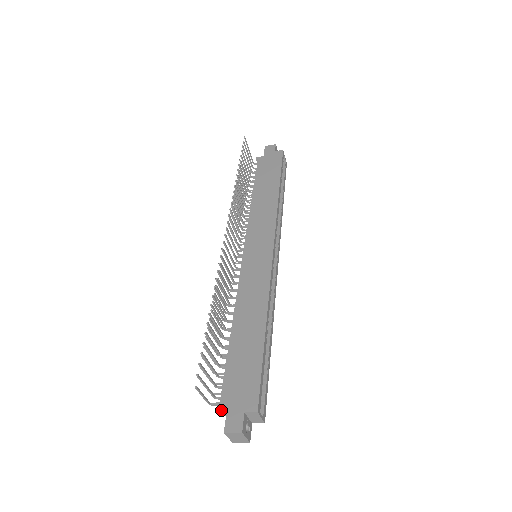
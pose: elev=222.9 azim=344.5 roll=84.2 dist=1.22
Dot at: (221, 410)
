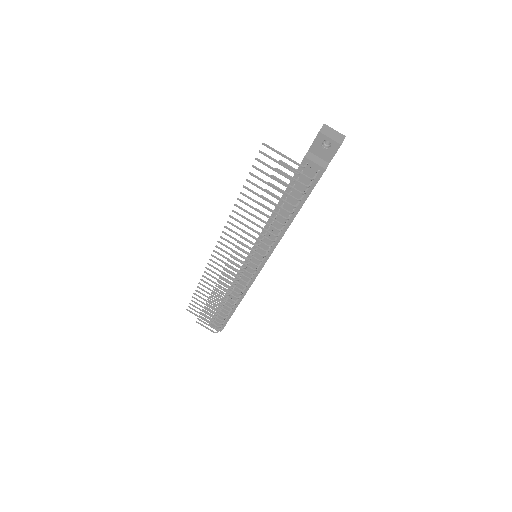
Dot at: (315, 163)
